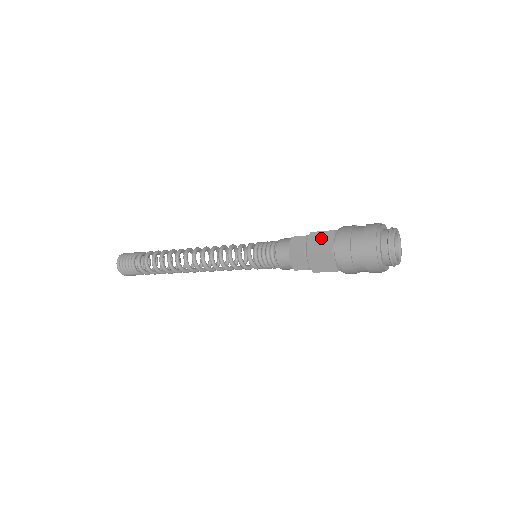
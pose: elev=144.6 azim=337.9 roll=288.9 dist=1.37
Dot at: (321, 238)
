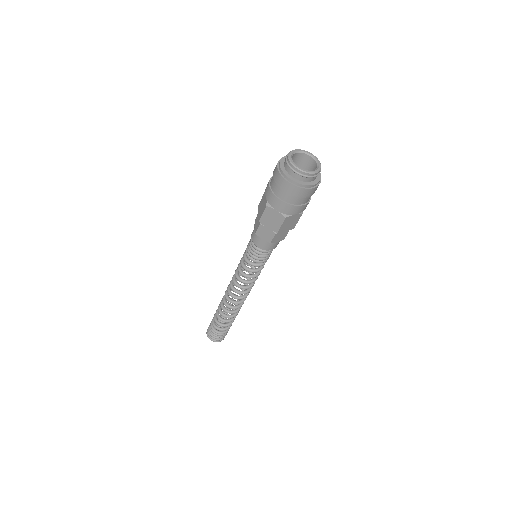
Dot at: (269, 218)
